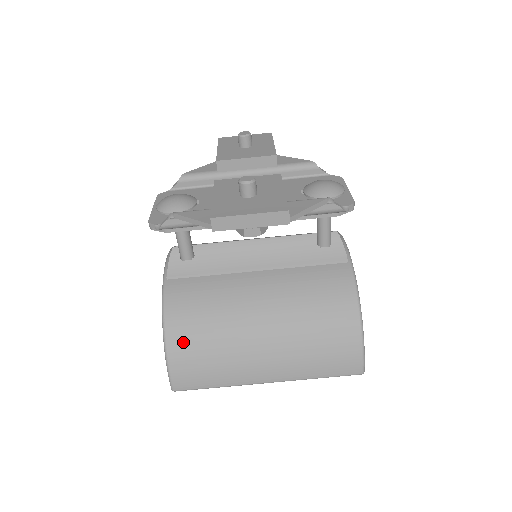
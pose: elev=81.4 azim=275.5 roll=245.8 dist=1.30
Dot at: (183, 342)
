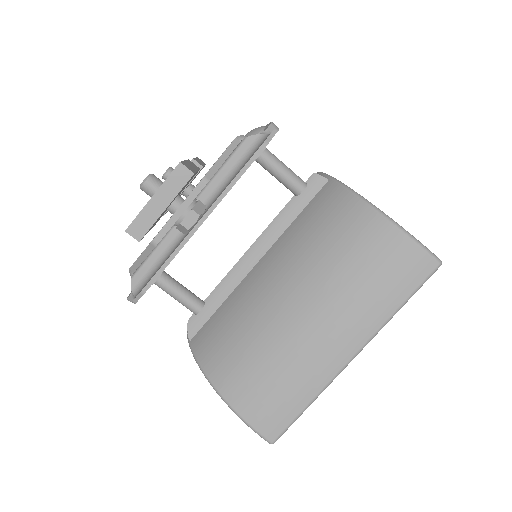
Dot at: (236, 383)
